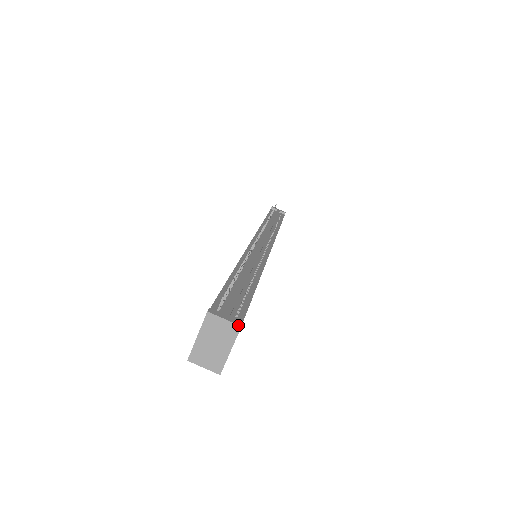
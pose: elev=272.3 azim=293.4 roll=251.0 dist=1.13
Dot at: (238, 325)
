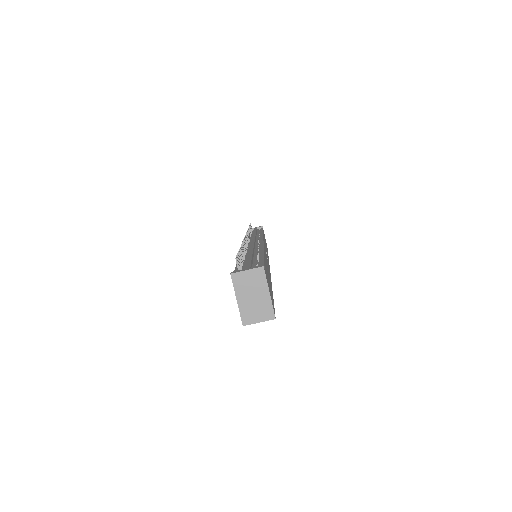
Dot at: (260, 267)
